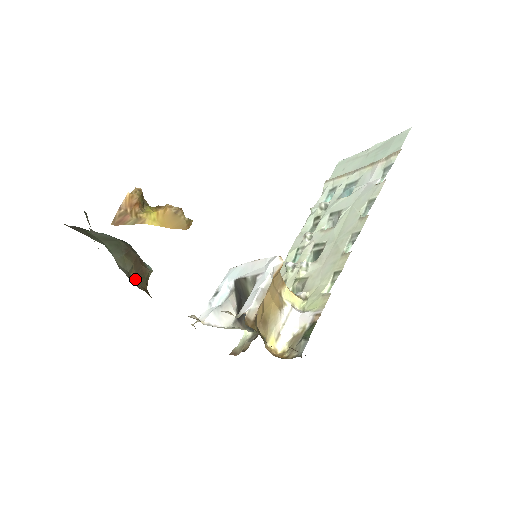
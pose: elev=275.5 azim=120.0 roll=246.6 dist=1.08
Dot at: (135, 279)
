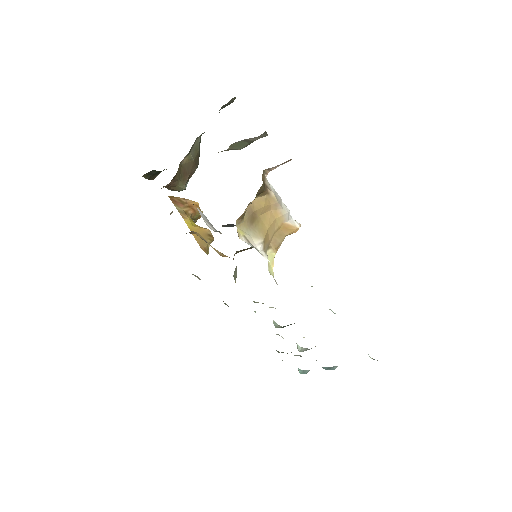
Dot at: (183, 163)
